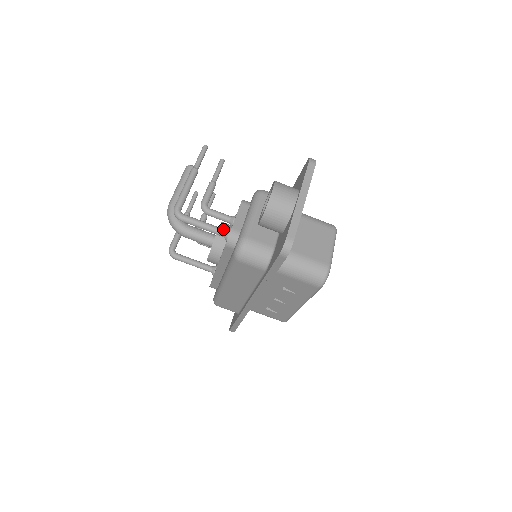
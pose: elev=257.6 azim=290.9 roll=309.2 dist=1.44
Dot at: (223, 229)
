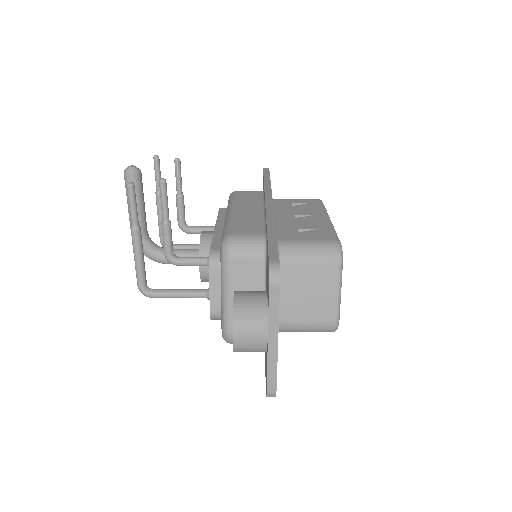
Dot at: (202, 293)
